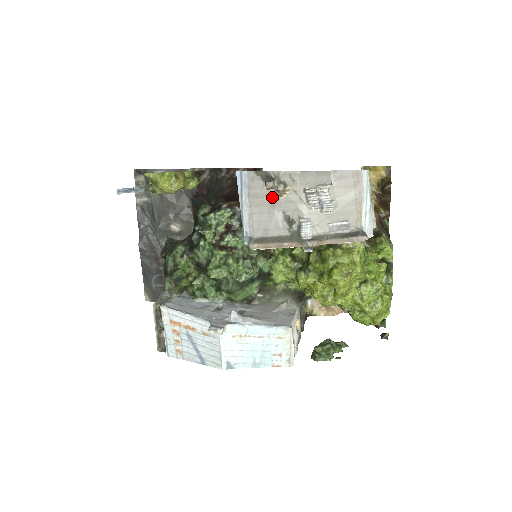
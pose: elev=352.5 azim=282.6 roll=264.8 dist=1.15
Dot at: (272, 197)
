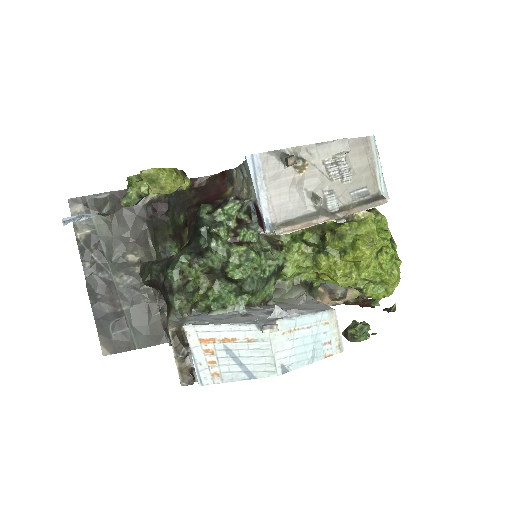
Dot at: (291, 175)
